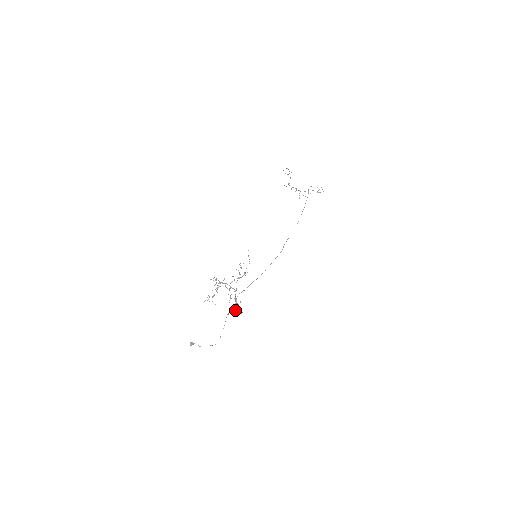
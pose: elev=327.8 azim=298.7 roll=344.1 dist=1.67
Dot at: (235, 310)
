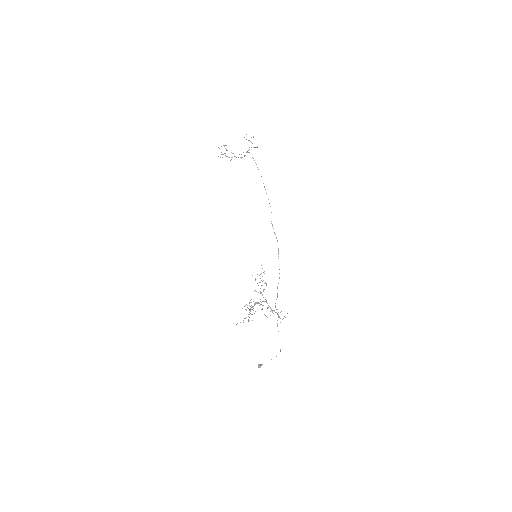
Dot at: occluded
